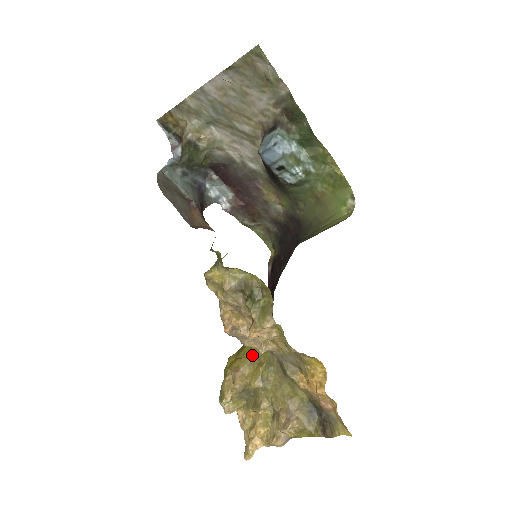
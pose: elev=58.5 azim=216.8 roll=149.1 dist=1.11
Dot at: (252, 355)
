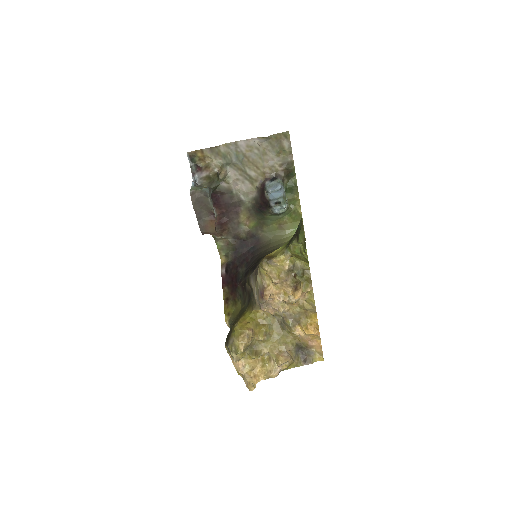
Dot at: (257, 320)
